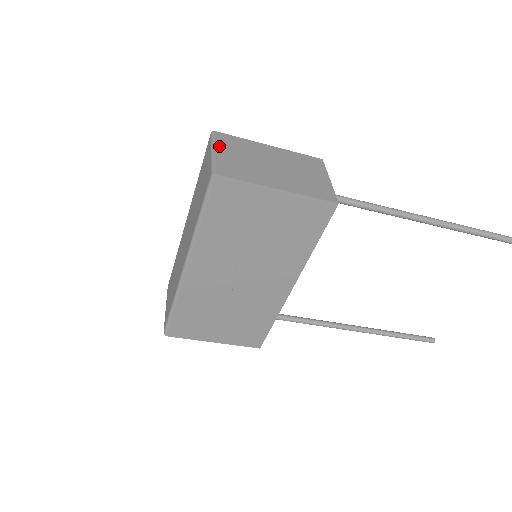
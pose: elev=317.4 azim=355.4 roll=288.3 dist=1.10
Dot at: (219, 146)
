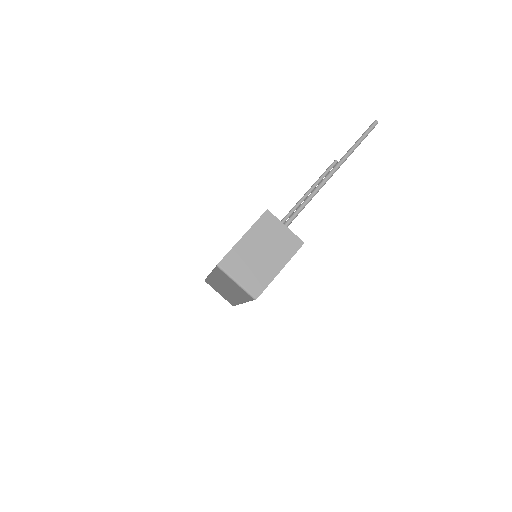
Dot at: (234, 275)
